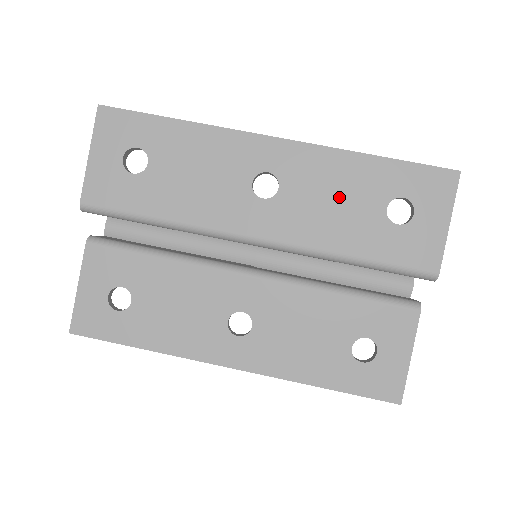
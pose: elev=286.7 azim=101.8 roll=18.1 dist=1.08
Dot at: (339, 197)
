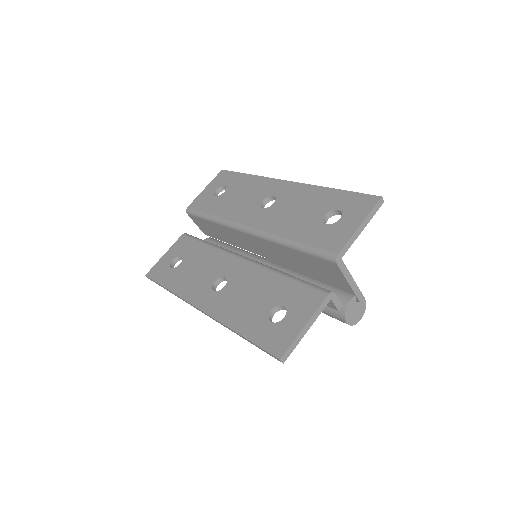
Dot at: (302, 208)
